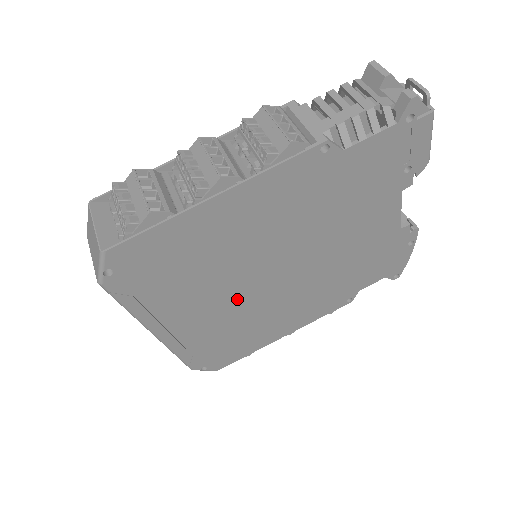
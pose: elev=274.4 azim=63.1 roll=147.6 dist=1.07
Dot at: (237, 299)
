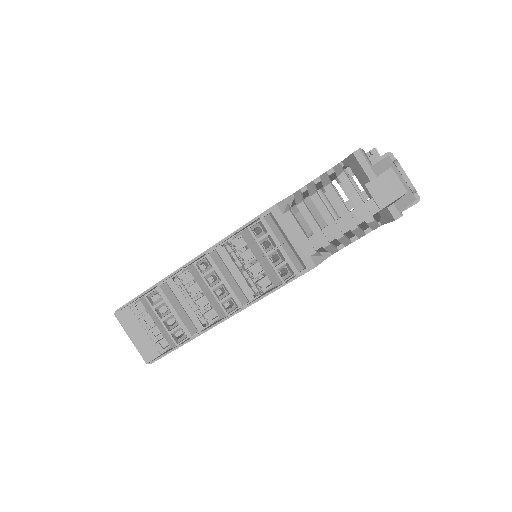
Dot at: occluded
